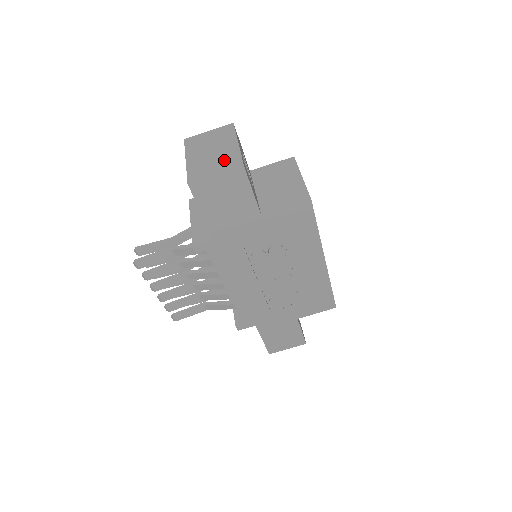
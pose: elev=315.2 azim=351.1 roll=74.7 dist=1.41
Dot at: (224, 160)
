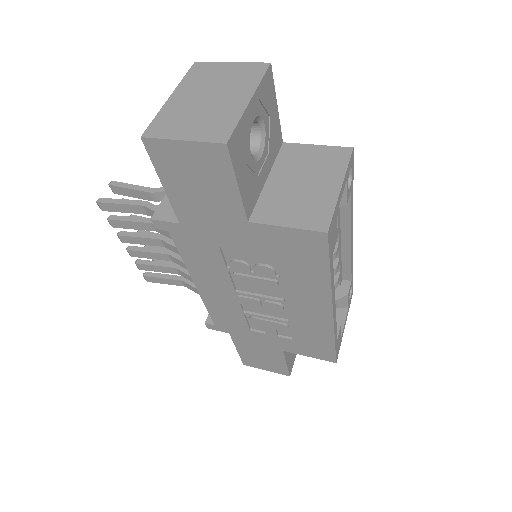
Dot at: (211, 120)
